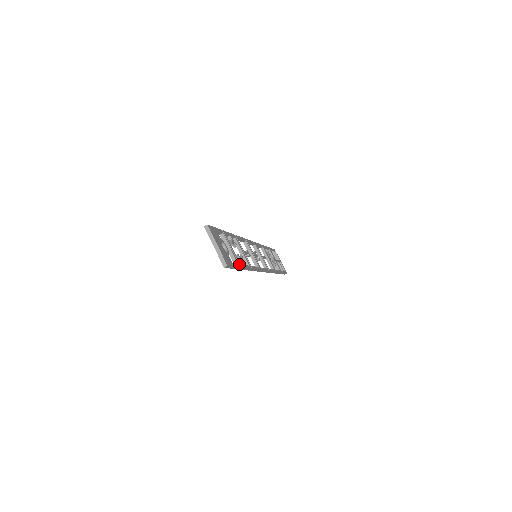
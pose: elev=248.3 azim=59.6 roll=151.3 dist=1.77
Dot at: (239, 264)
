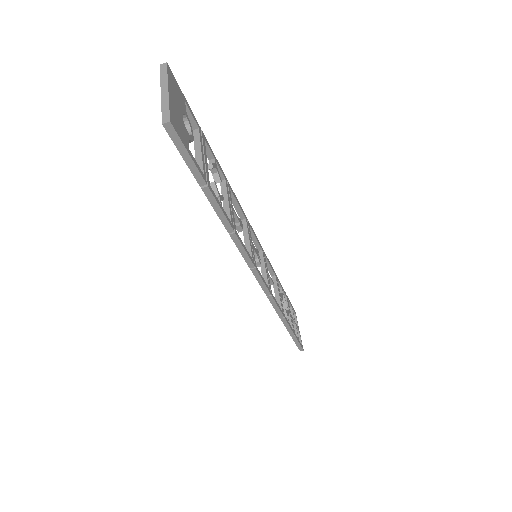
Dot at: (207, 180)
